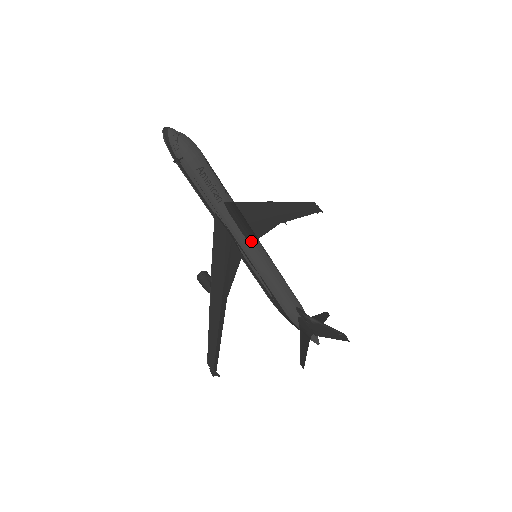
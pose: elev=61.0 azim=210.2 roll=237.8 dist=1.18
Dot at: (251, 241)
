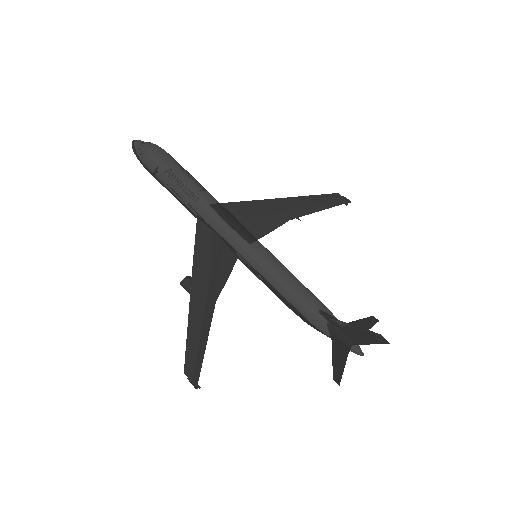
Dot at: (241, 238)
